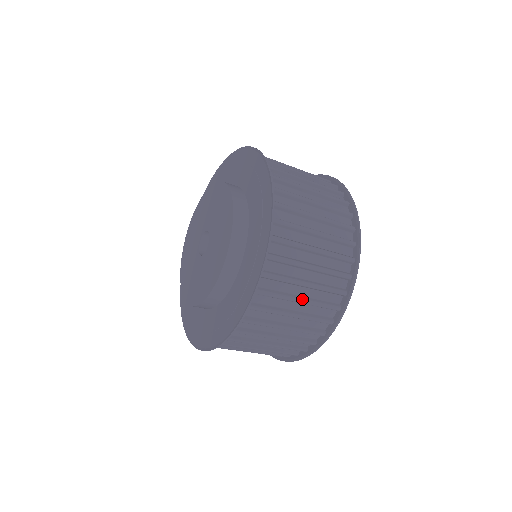
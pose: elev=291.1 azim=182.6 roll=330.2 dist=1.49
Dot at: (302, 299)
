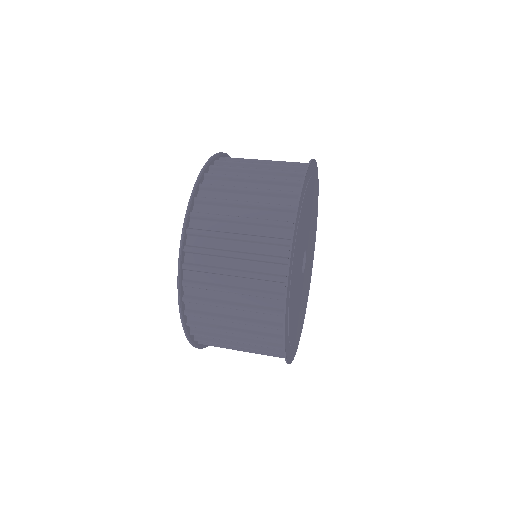
Dot at: (240, 235)
